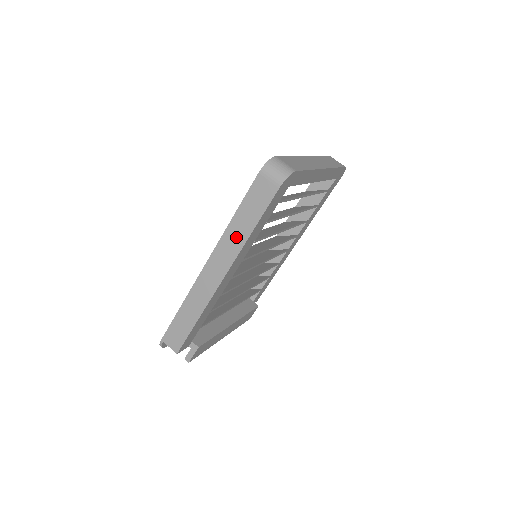
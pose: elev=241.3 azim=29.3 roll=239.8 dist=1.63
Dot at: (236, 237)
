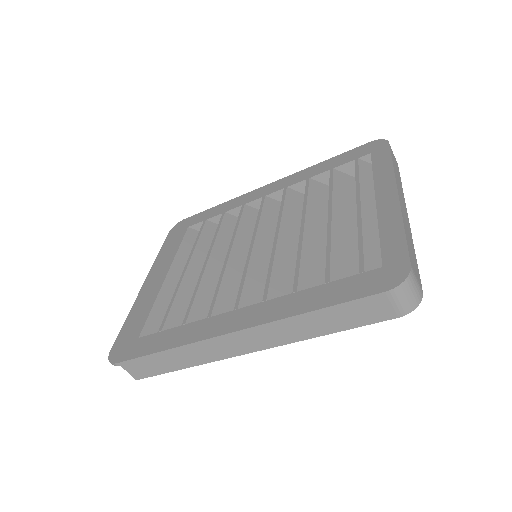
Dot at: (299, 330)
